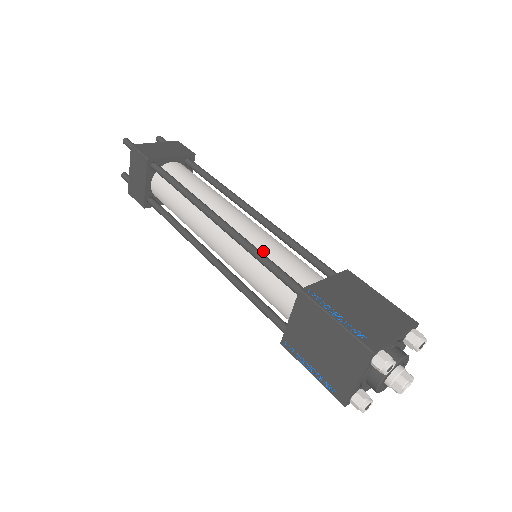
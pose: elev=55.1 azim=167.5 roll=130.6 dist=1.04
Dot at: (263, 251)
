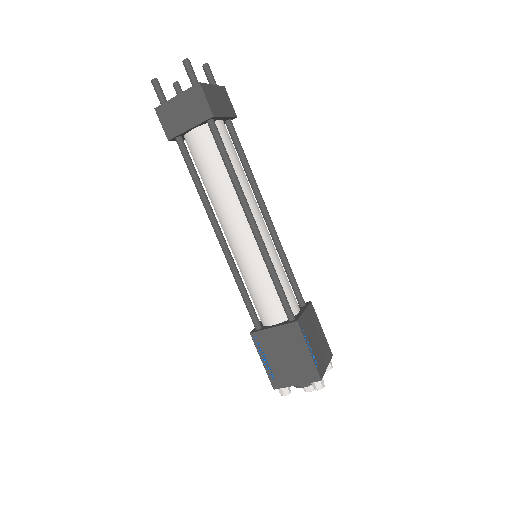
Dot at: (274, 267)
